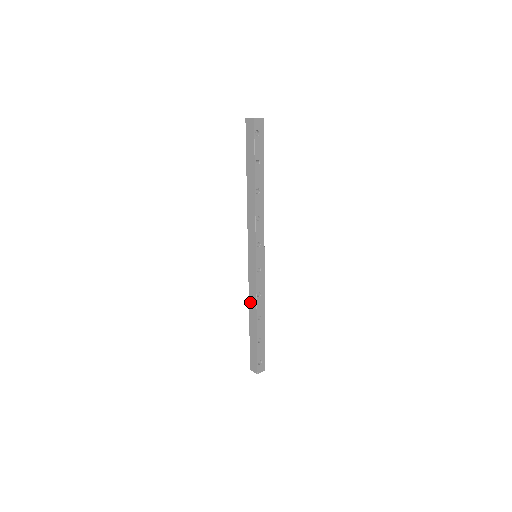
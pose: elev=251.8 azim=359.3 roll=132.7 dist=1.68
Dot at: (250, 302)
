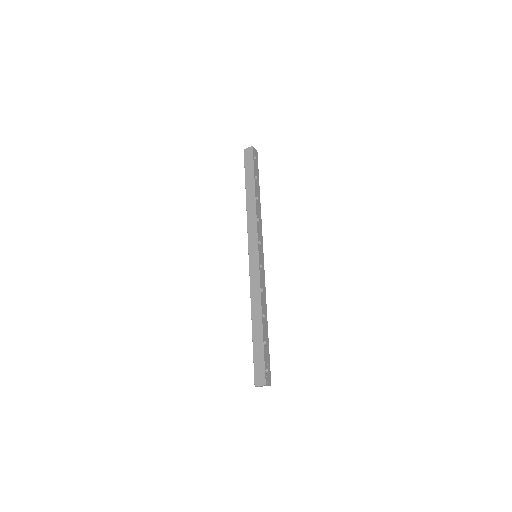
Dot at: (252, 301)
